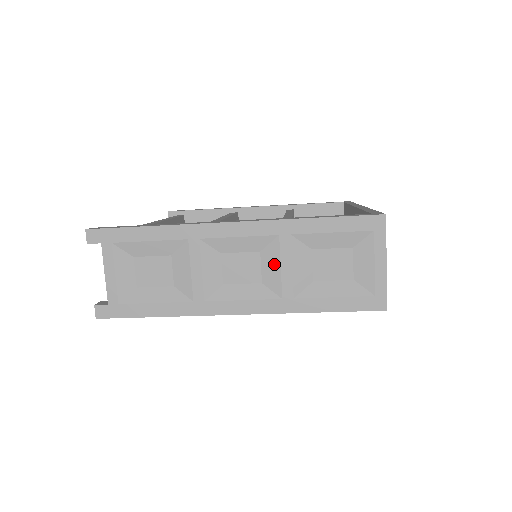
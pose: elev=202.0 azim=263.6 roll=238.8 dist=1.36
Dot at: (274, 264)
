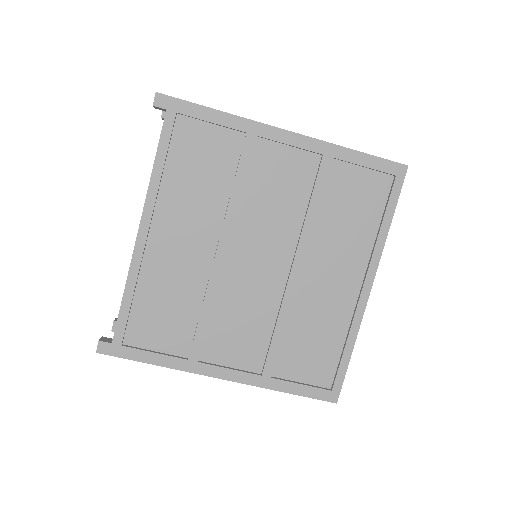
Dot at: occluded
